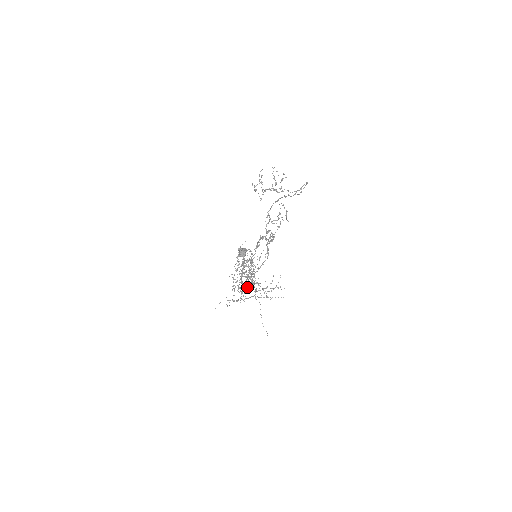
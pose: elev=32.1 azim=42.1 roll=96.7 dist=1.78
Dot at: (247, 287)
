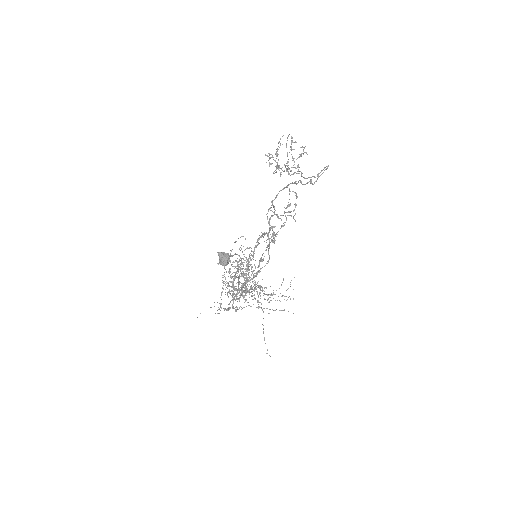
Dot at: (237, 298)
